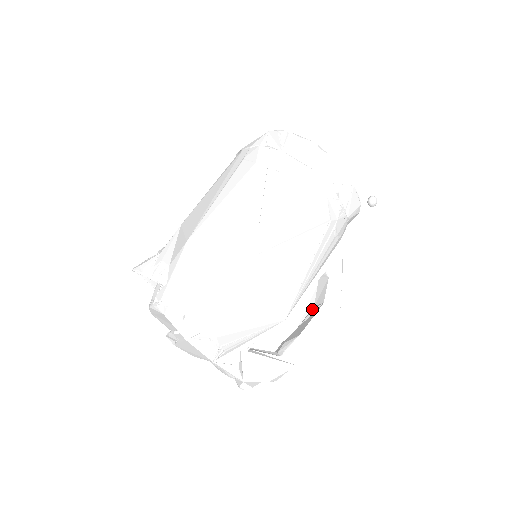
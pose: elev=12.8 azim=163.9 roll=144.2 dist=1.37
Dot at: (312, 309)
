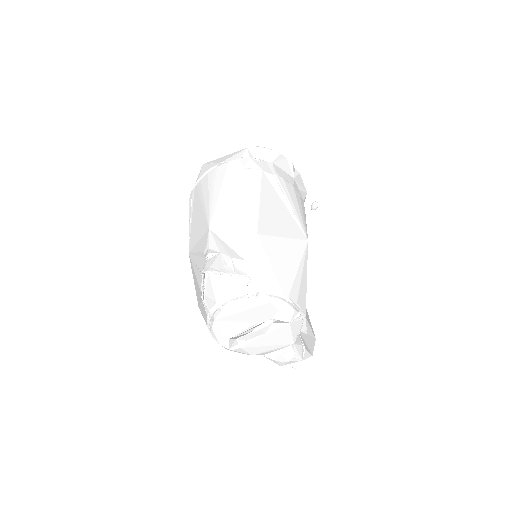
Dot at: occluded
